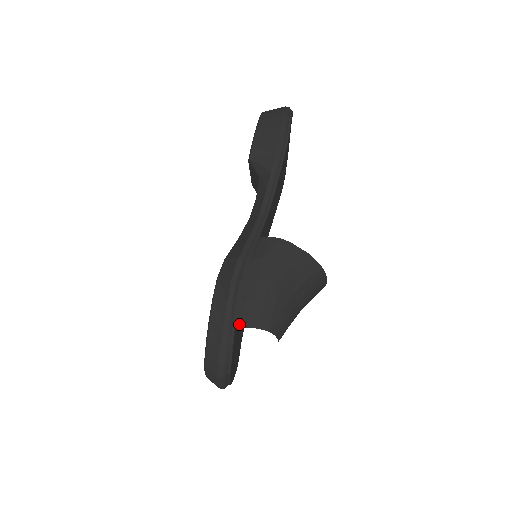
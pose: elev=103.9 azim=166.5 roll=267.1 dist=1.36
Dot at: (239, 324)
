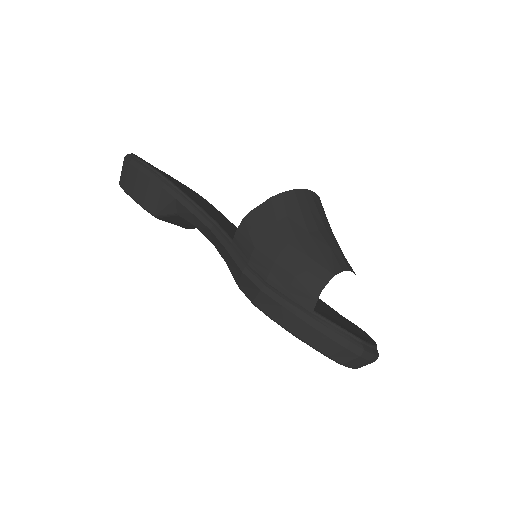
Dot at: (311, 304)
